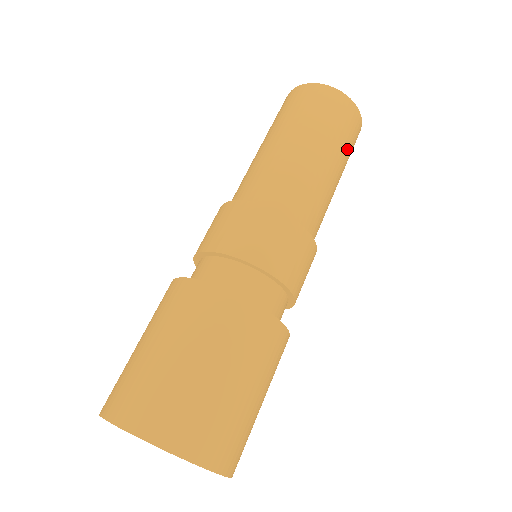
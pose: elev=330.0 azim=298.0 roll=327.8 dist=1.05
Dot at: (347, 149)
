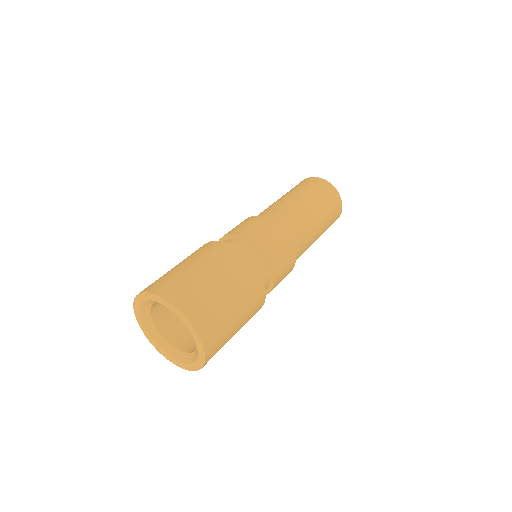
Dot at: (329, 216)
